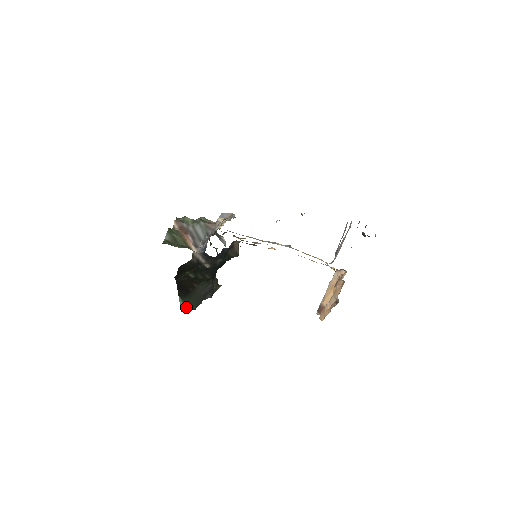
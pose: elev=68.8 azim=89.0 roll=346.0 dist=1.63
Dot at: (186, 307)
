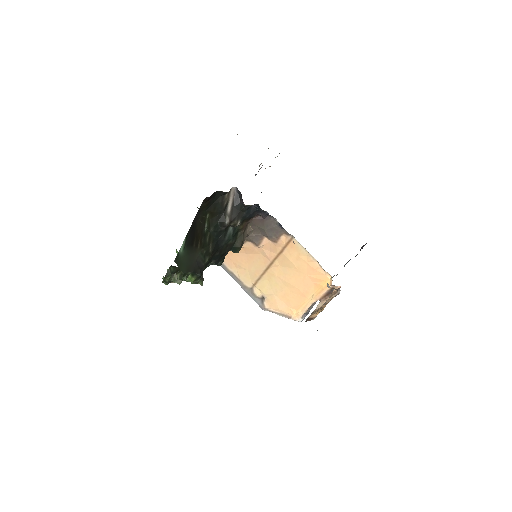
Dot at: (180, 261)
